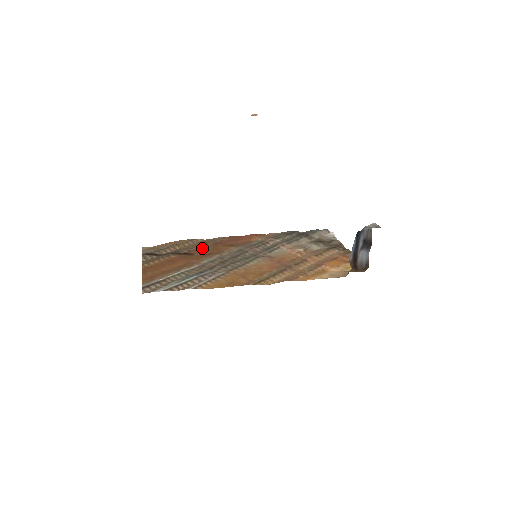
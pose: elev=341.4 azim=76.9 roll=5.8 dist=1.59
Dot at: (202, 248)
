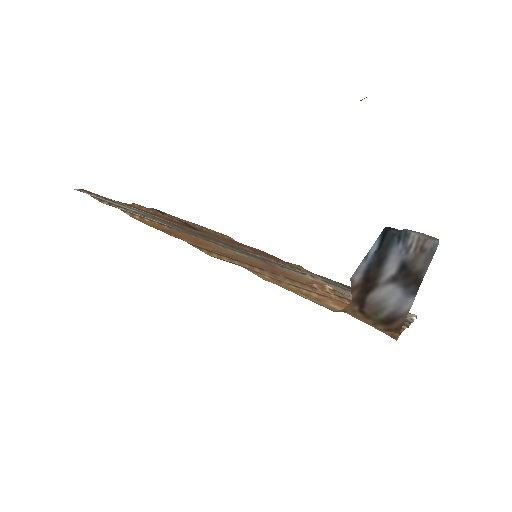
Dot at: (219, 236)
